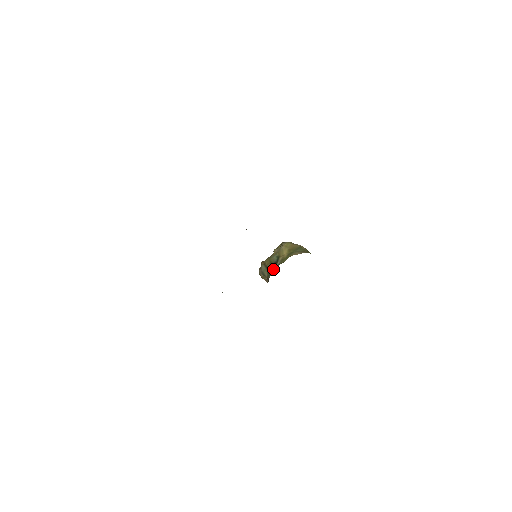
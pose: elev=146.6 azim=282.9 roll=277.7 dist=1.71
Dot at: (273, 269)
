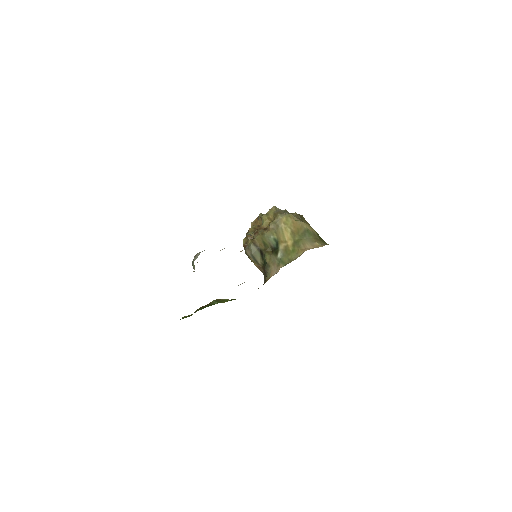
Dot at: (273, 261)
